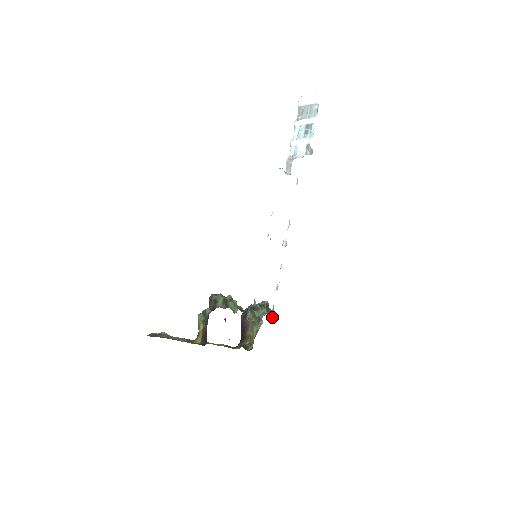
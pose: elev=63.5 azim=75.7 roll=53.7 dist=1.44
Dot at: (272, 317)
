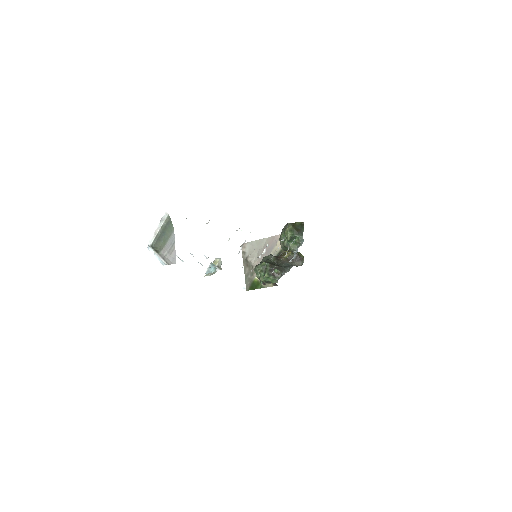
Dot at: occluded
